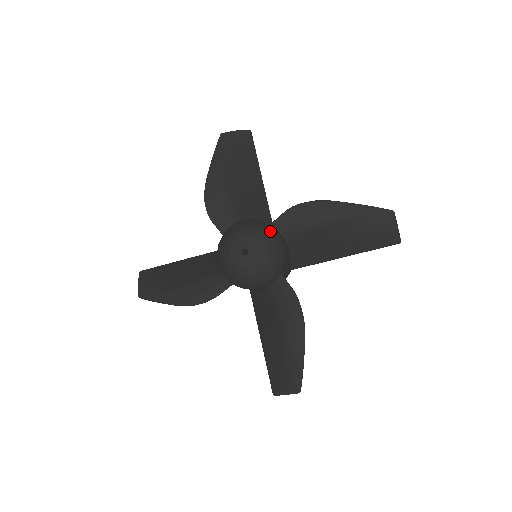
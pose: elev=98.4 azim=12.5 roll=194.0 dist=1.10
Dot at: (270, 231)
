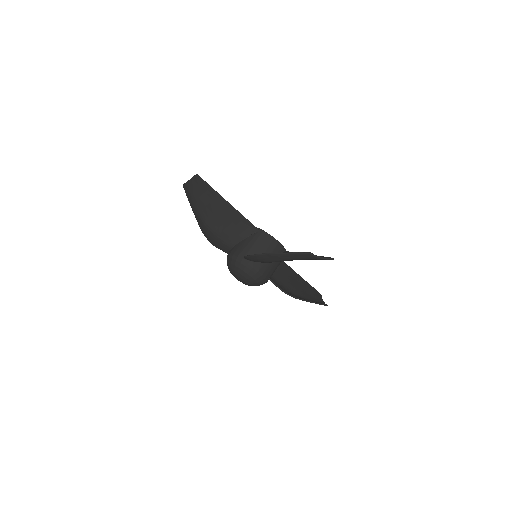
Dot at: (243, 269)
